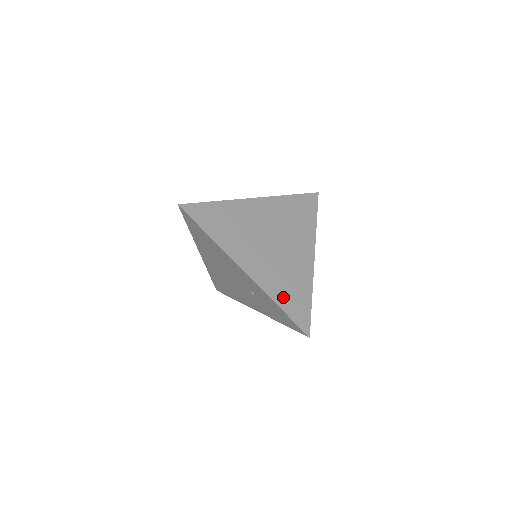
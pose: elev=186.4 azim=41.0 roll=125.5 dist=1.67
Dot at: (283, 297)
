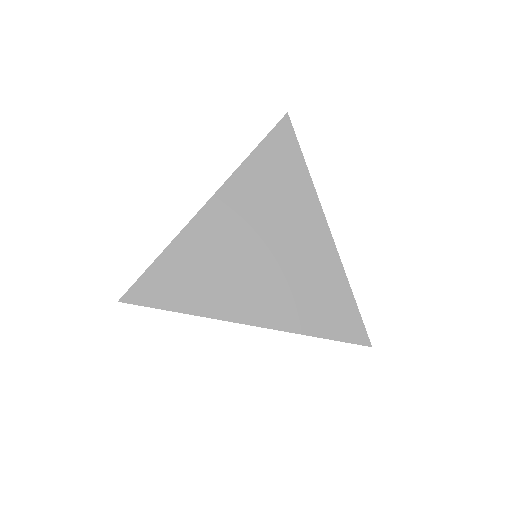
Dot at: (313, 320)
